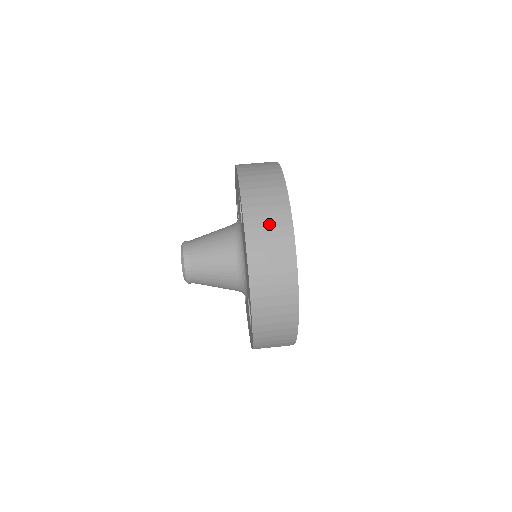
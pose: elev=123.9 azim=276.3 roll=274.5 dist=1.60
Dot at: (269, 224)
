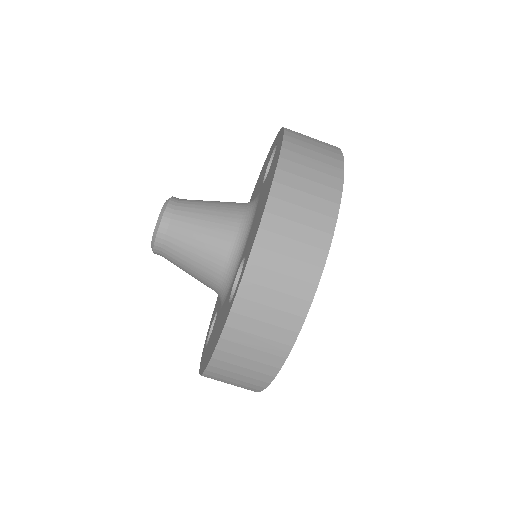
Dot at: (250, 357)
